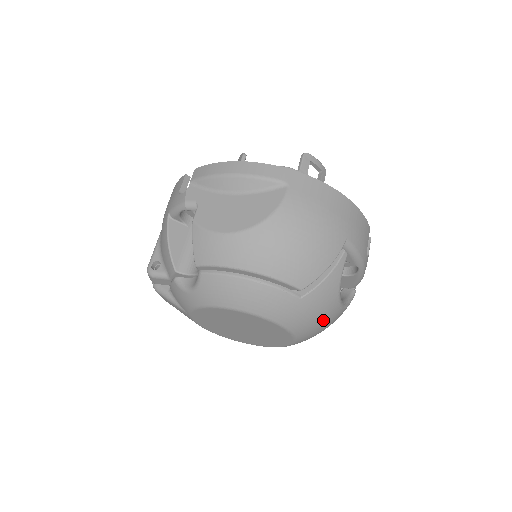
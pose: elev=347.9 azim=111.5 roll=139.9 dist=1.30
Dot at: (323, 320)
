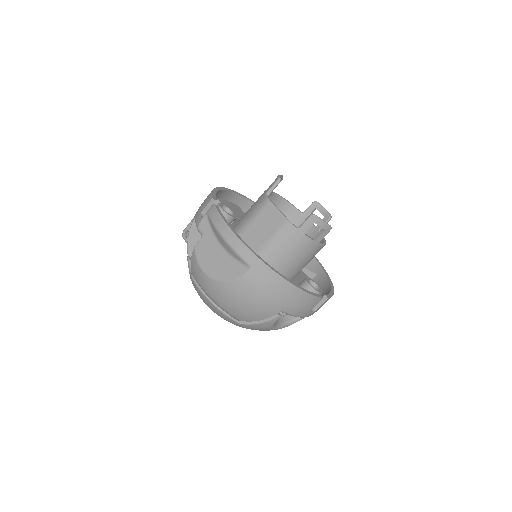
Dot at: occluded
